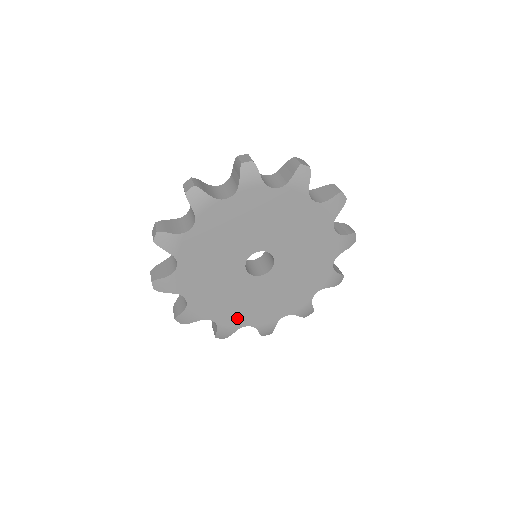
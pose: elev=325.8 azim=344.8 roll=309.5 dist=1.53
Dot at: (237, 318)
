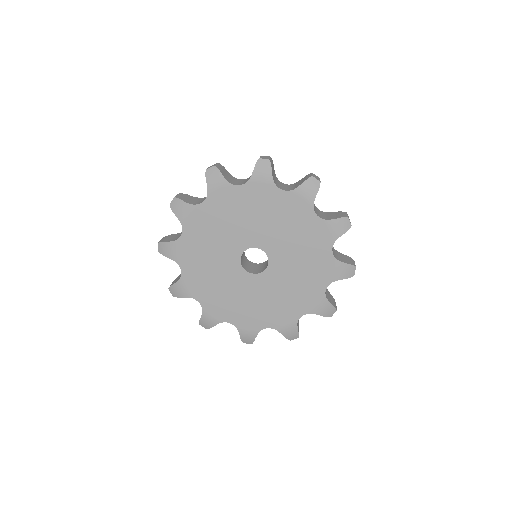
Dot at: (286, 314)
